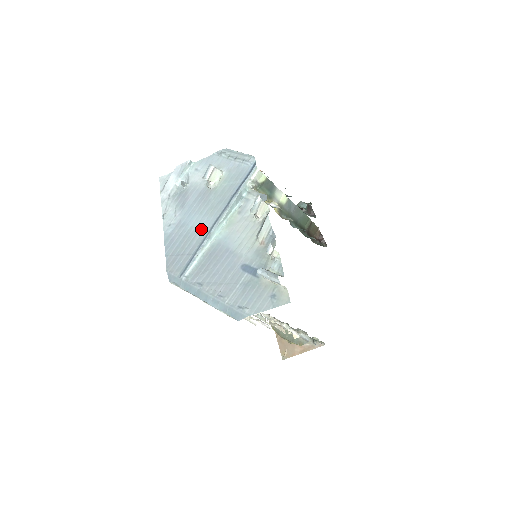
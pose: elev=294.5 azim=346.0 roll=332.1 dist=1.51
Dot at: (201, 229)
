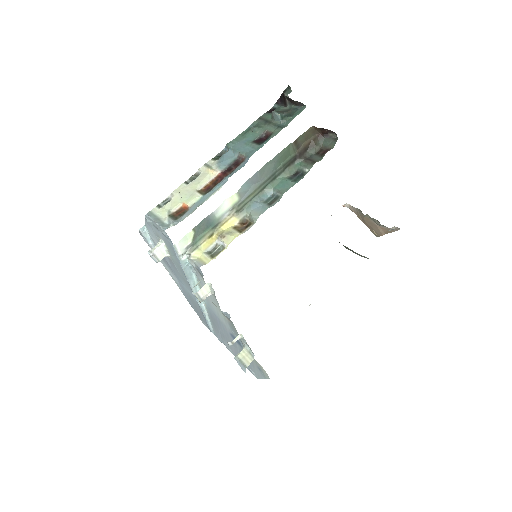
Dot at: (192, 296)
